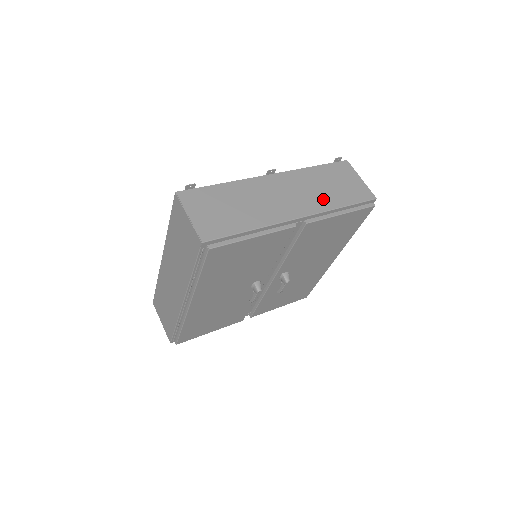
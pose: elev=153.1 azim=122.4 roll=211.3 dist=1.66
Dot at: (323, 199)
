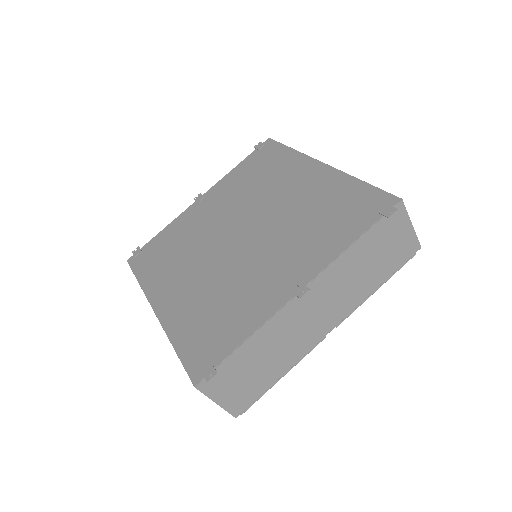
Dot at: (360, 289)
